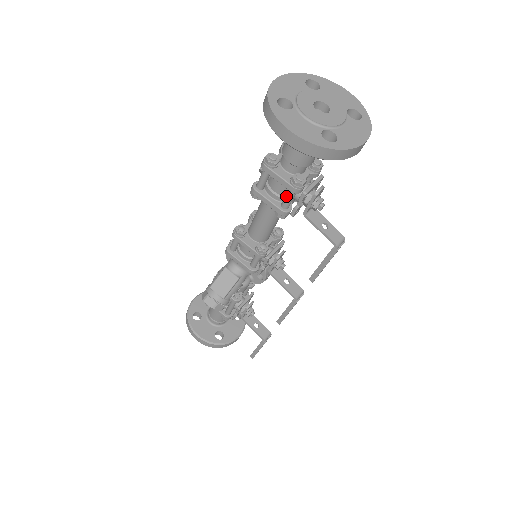
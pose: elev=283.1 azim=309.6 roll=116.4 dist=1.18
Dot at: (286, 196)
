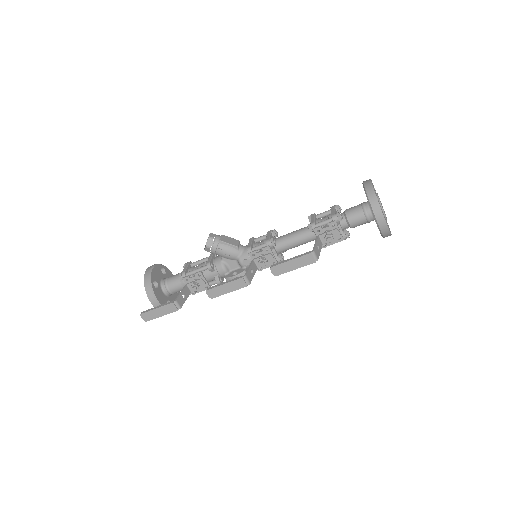
Dot at: (325, 220)
